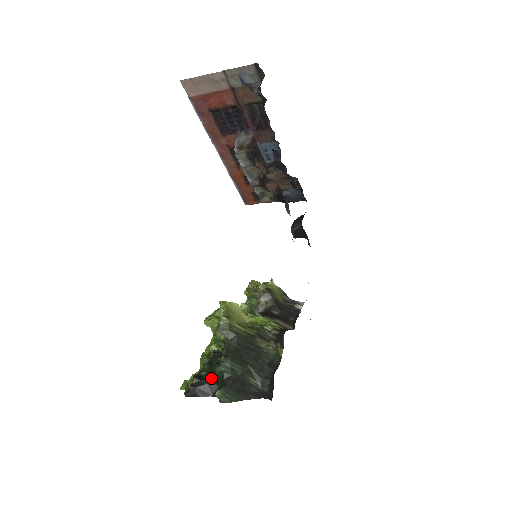
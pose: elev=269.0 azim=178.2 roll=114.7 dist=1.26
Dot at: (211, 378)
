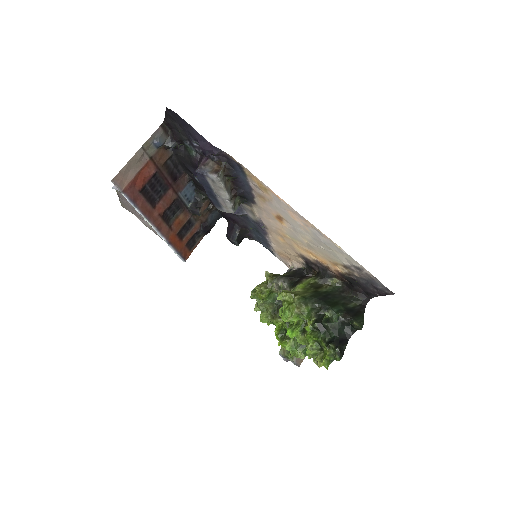
Dot at: (336, 331)
